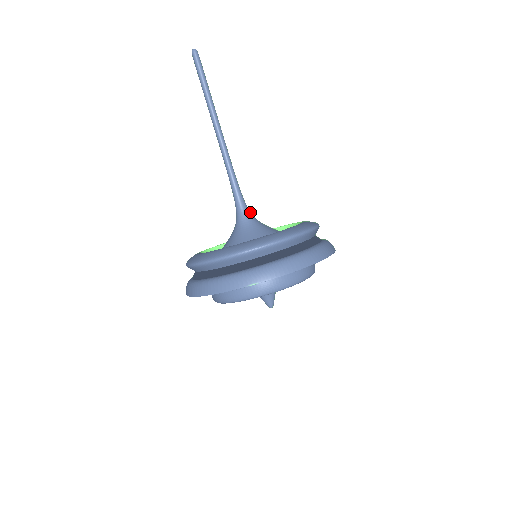
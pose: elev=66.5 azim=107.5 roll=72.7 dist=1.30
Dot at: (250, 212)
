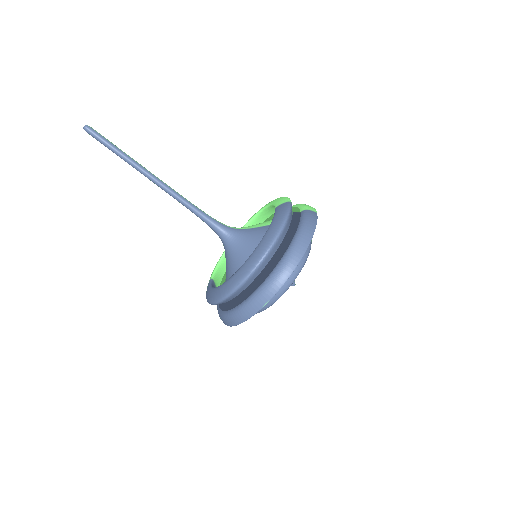
Dot at: (227, 227)
